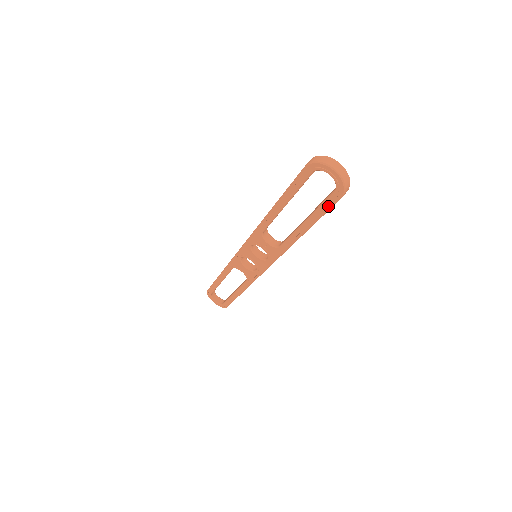
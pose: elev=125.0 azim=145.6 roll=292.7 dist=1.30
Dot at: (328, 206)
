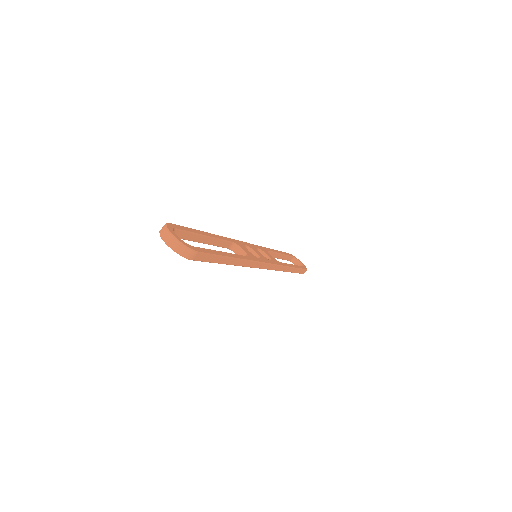
Dot at: (200, 260)
